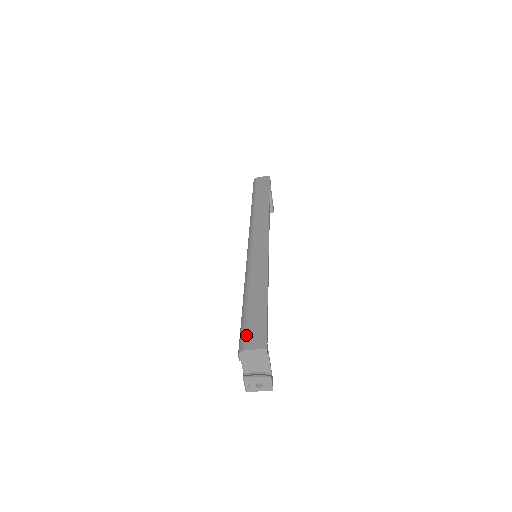
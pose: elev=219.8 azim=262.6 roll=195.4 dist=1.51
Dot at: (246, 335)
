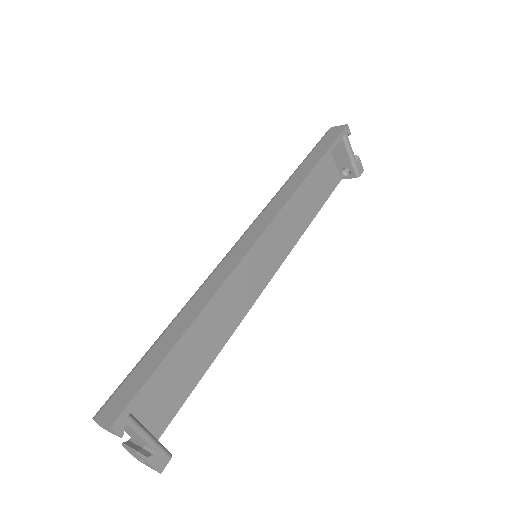
Dot at: (113, 394)
